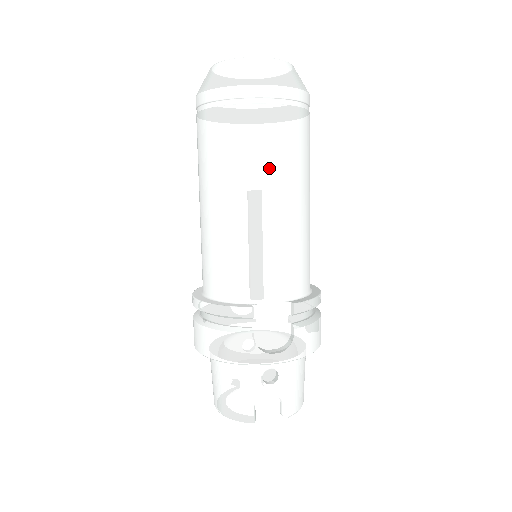
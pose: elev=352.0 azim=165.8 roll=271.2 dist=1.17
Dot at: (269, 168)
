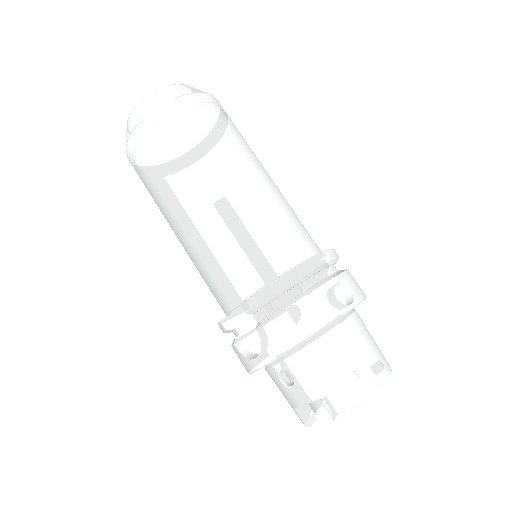
Dot at: (166, 198)
